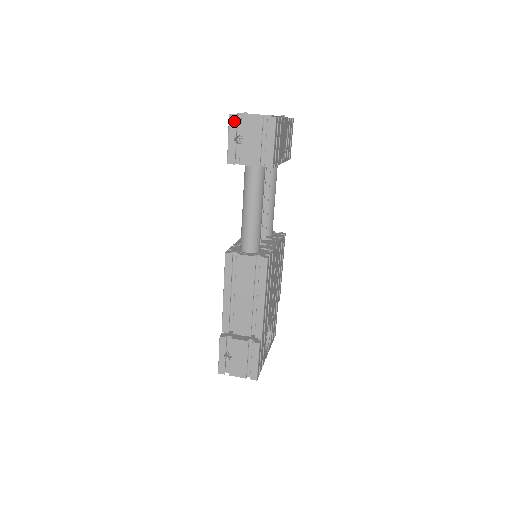
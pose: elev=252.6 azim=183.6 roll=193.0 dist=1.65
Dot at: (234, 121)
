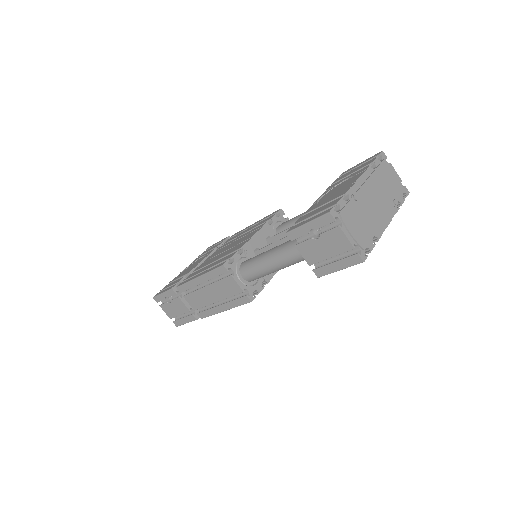
Dot at: (327, 221)
